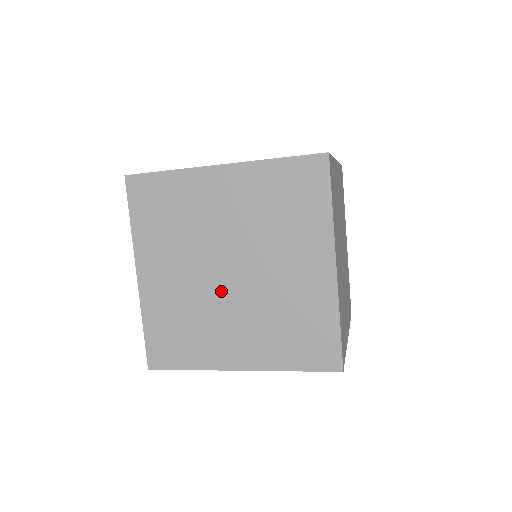
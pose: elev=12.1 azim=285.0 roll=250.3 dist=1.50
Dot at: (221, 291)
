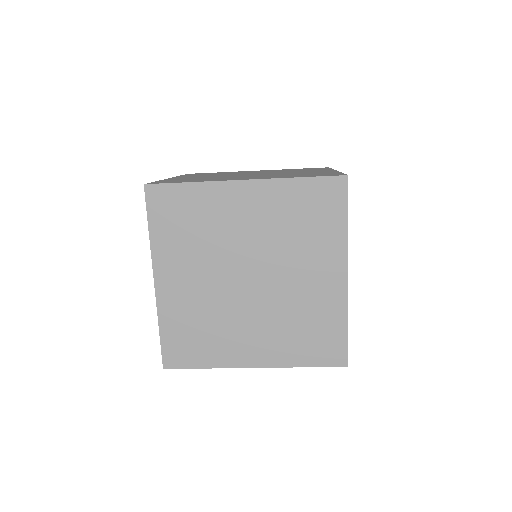
Dot at: (239, 297)
